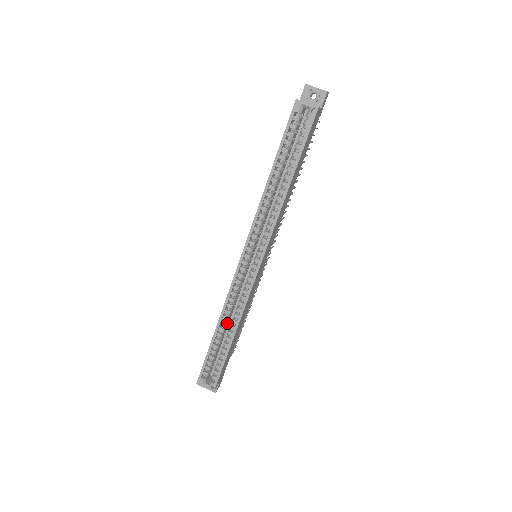
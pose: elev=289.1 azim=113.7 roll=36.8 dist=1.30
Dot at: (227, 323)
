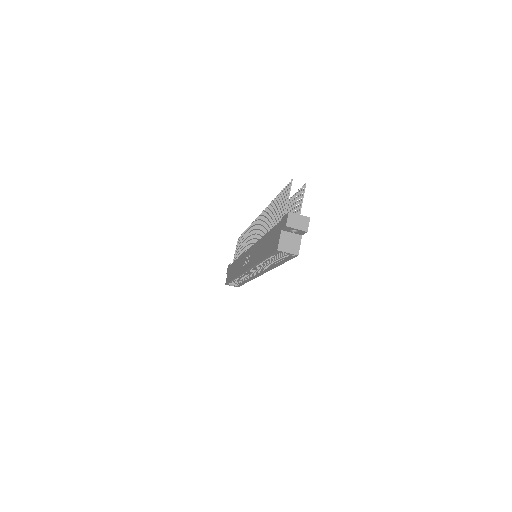
Dot at: occluded
